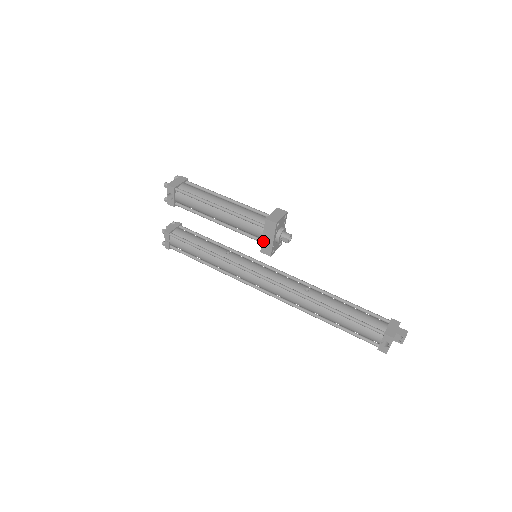
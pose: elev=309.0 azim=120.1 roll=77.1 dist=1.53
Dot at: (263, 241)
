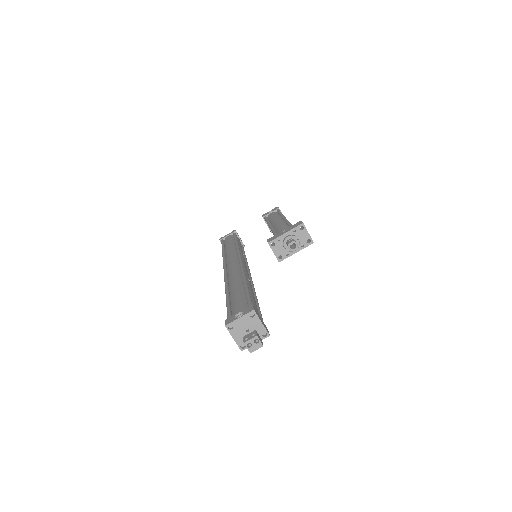
Dot at: (279, 233)
